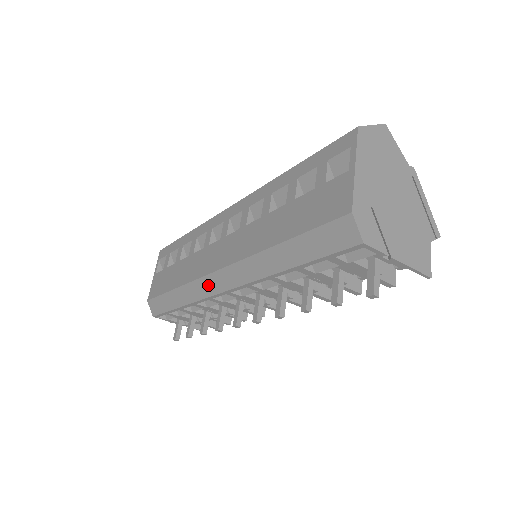
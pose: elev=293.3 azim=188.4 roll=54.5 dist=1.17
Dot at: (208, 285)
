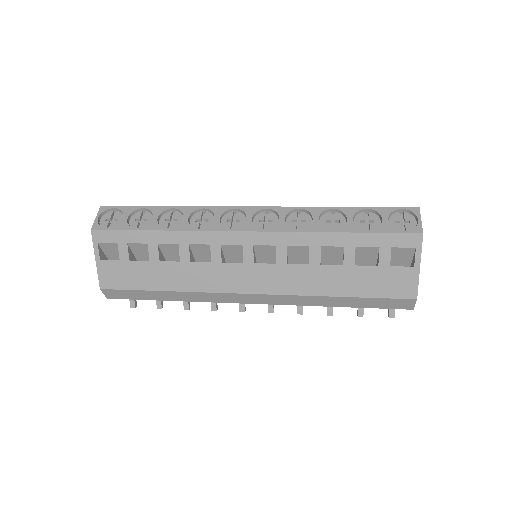
Dot at: (230, 298)
